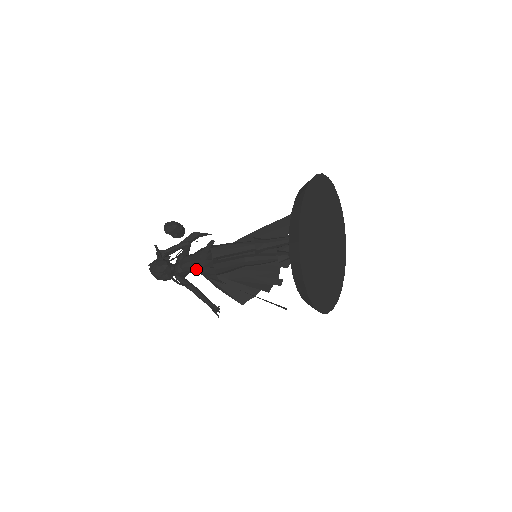
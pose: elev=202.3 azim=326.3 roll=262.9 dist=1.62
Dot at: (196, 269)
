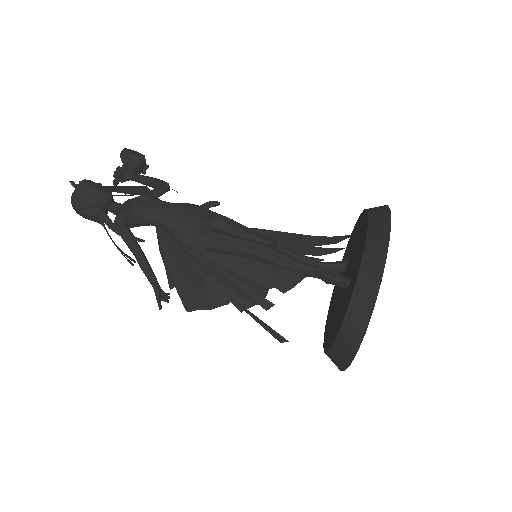
Dot at: (172, 223)
